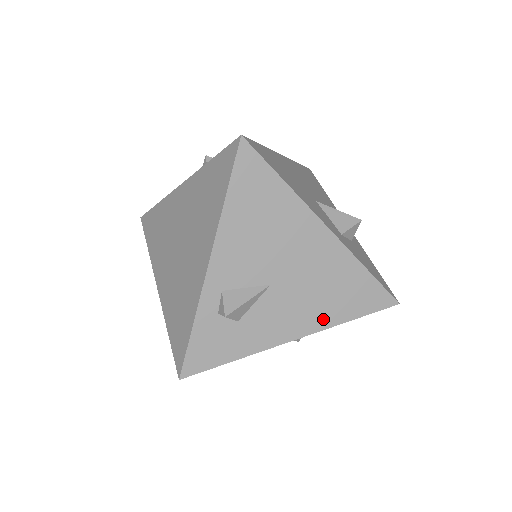
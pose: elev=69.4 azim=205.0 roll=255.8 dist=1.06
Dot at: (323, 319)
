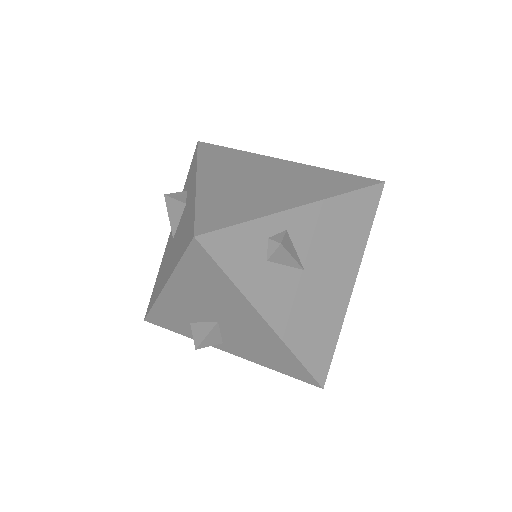
Dot at: (293, 335)
